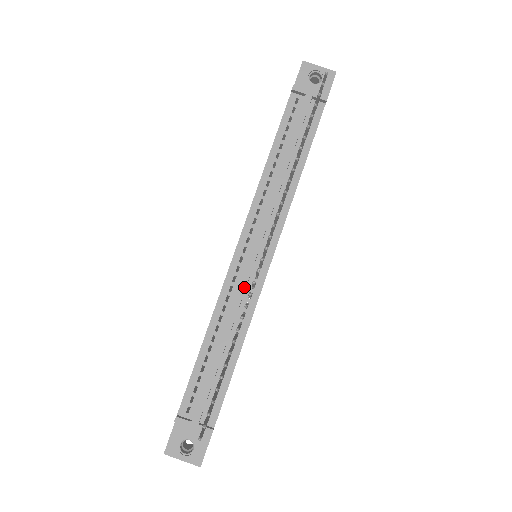
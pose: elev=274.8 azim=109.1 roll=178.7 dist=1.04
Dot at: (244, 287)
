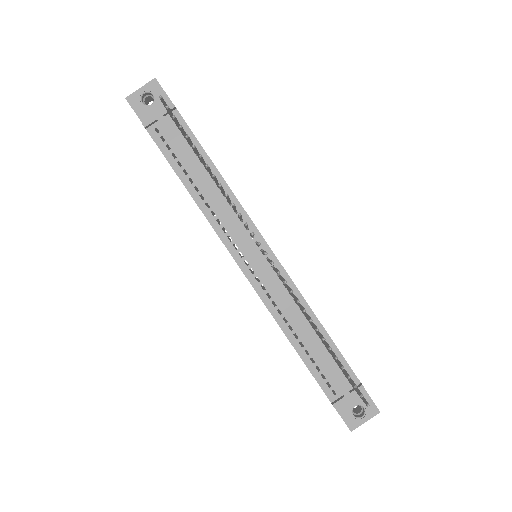
Dot at: (275, 285)
